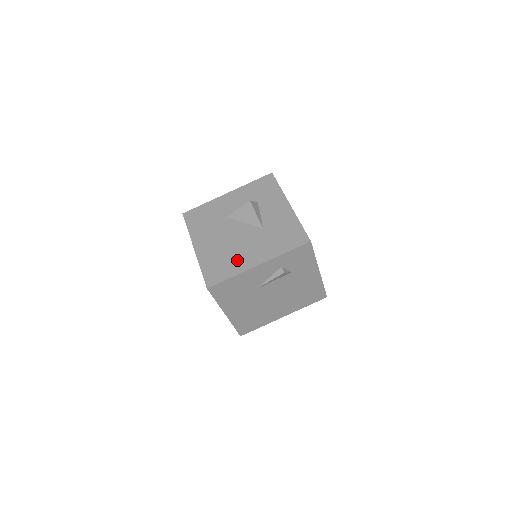
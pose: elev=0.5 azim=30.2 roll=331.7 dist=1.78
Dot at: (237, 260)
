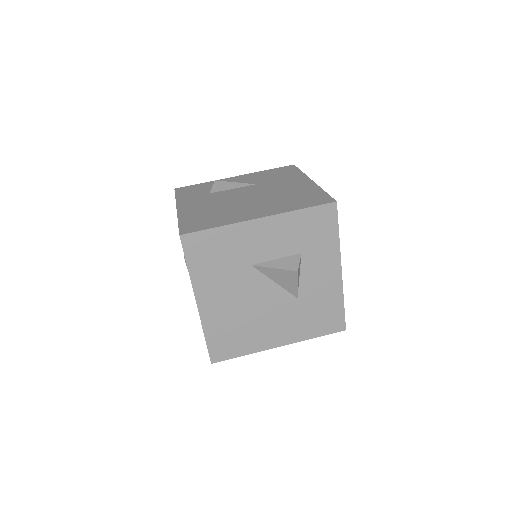
Dot at: (255, 336)
